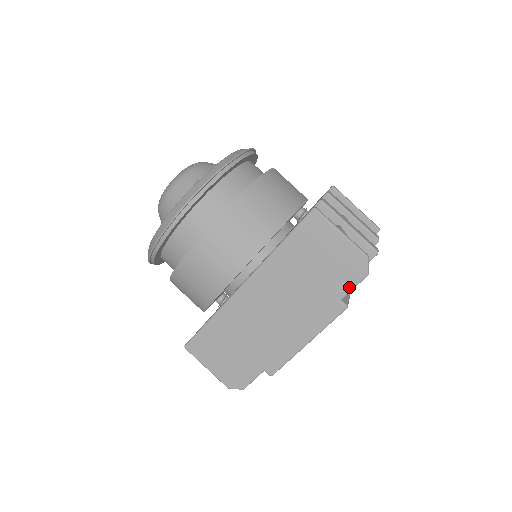
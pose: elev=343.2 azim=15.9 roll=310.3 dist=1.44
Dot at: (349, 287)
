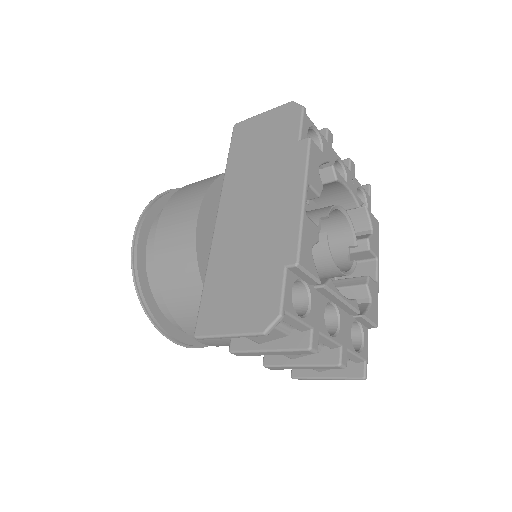
Dot at: (297, 126)
